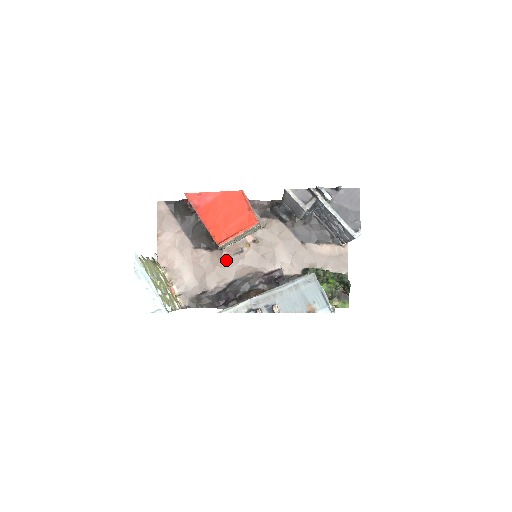
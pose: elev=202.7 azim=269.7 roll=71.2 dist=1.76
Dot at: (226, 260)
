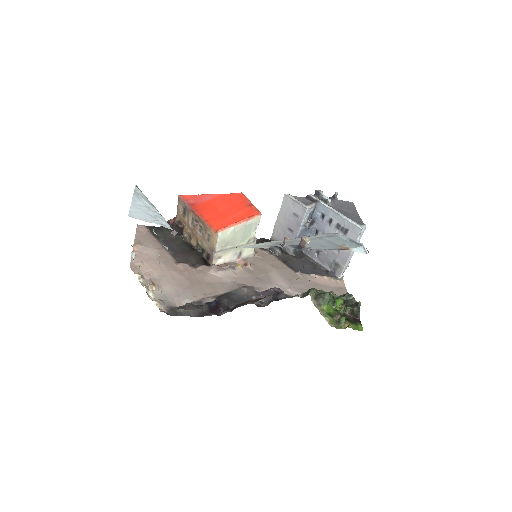
Dot at: (216, 274)
